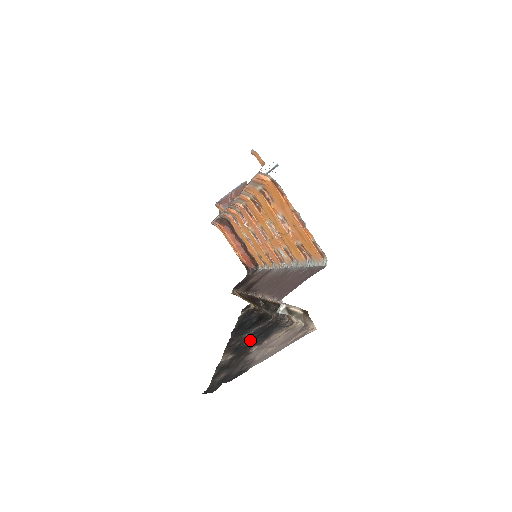
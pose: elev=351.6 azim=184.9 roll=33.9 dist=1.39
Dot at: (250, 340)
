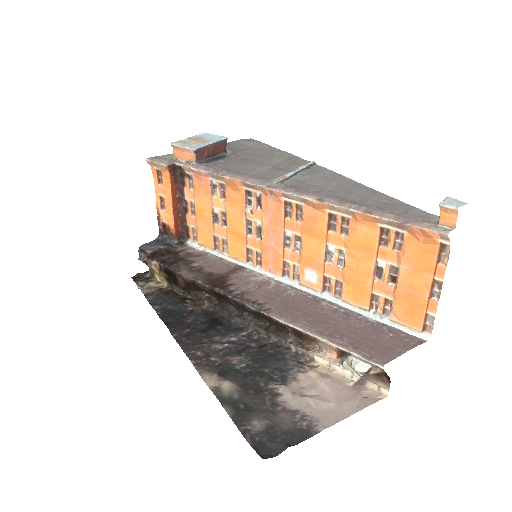
Dot at: (245, 364)
